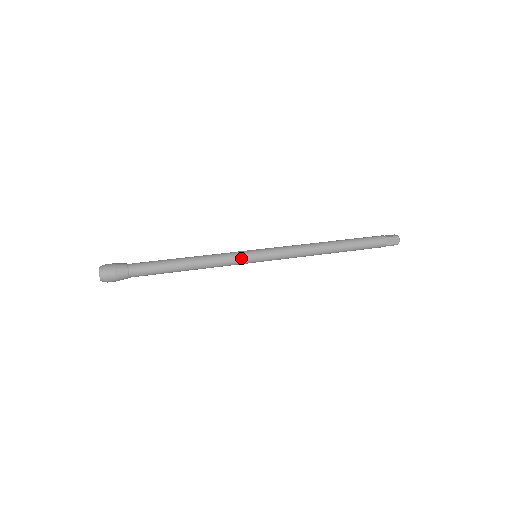
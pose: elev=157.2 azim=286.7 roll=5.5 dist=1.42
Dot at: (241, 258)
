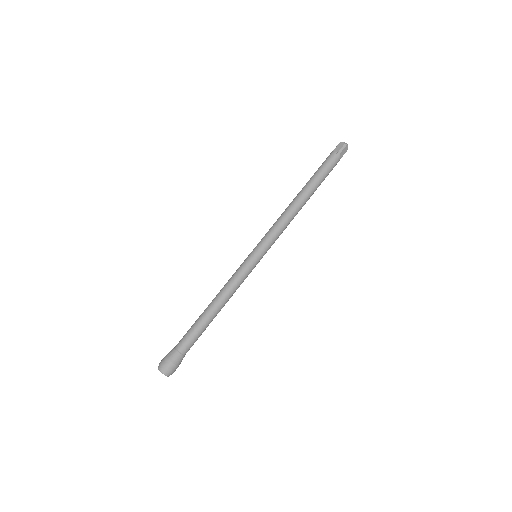
Dot at: (249, 270)
